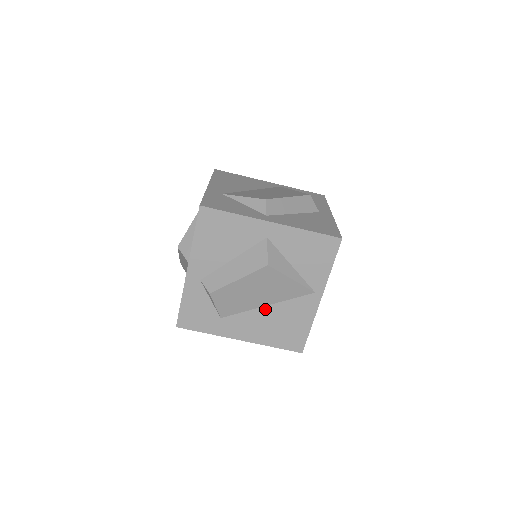
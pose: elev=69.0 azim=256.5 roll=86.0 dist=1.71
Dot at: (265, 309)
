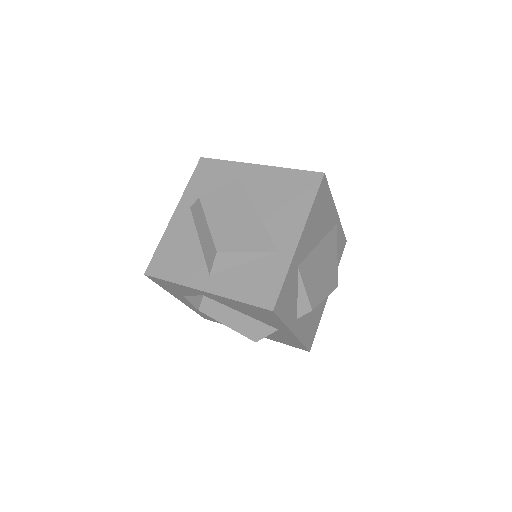
Dot at: occluded
